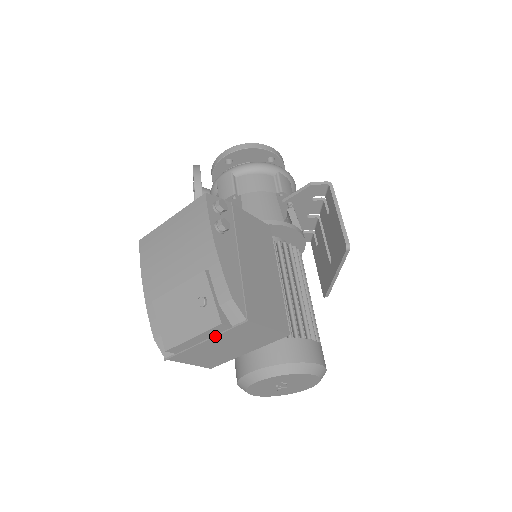
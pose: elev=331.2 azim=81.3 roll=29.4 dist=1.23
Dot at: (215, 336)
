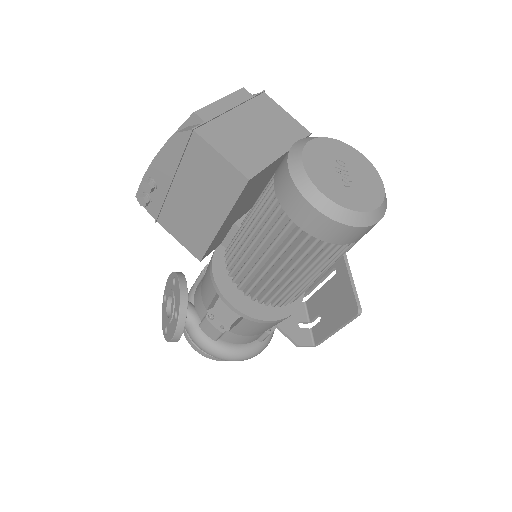
Dot at: (241, 102)
